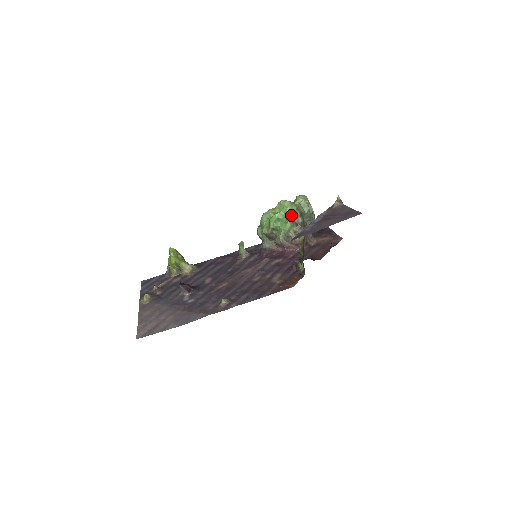
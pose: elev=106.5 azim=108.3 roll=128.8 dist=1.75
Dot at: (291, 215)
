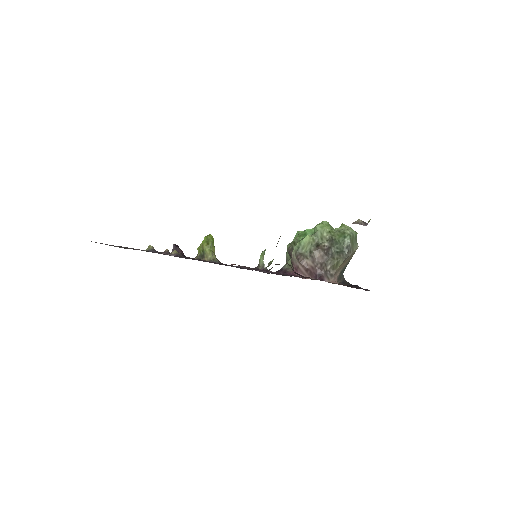
Dot at: (318, 233)
